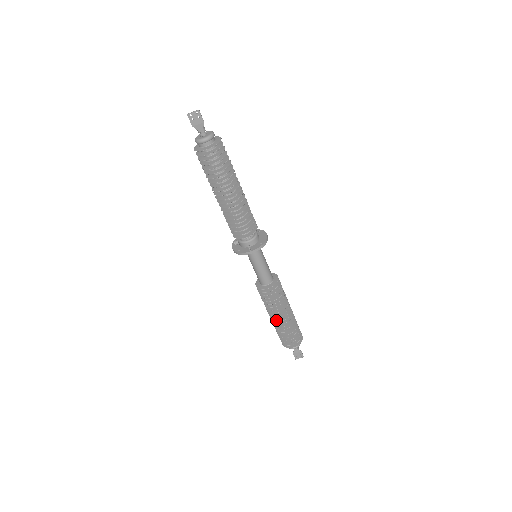
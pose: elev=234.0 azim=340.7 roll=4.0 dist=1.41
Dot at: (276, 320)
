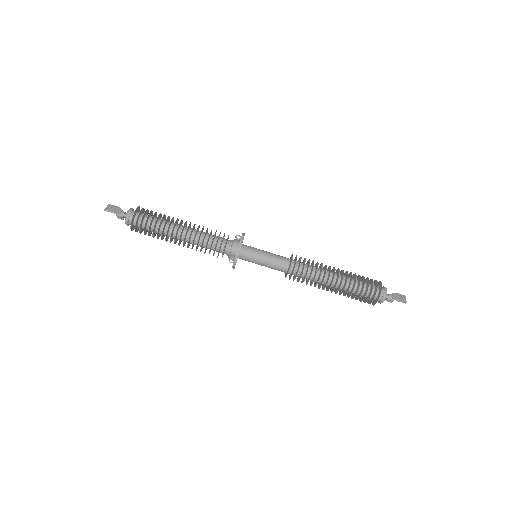
Dot at: (337, 278)
